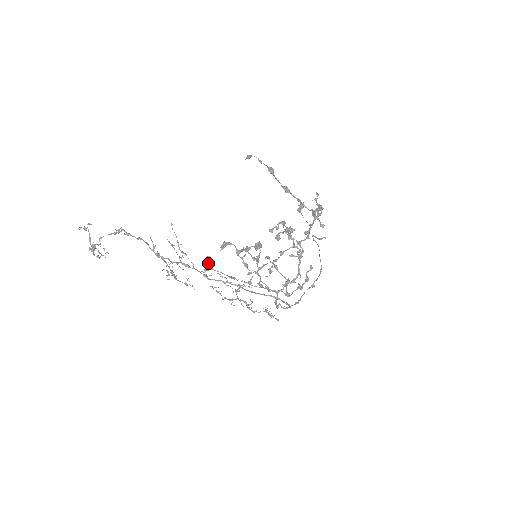
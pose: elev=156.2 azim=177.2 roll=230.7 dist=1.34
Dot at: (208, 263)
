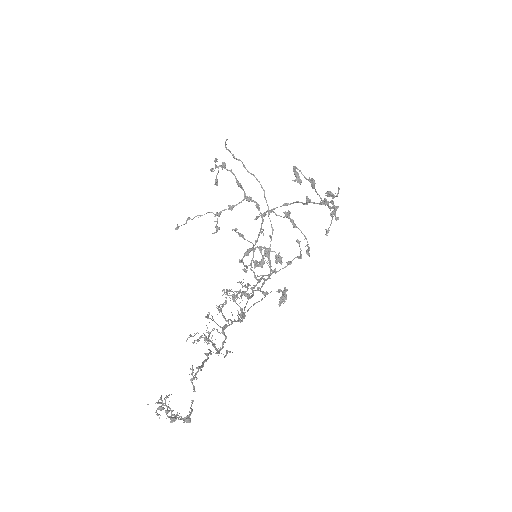
Dot at: (242, 308)
